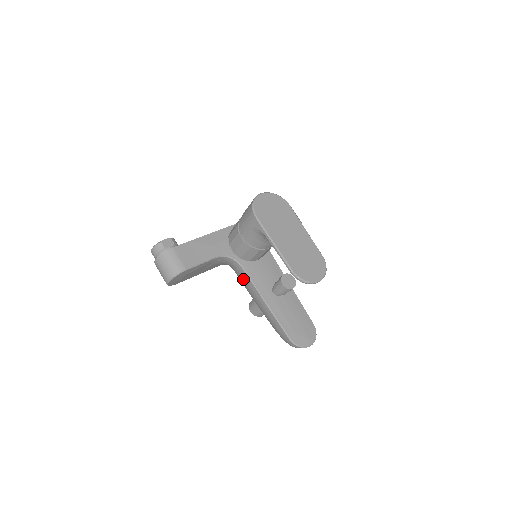
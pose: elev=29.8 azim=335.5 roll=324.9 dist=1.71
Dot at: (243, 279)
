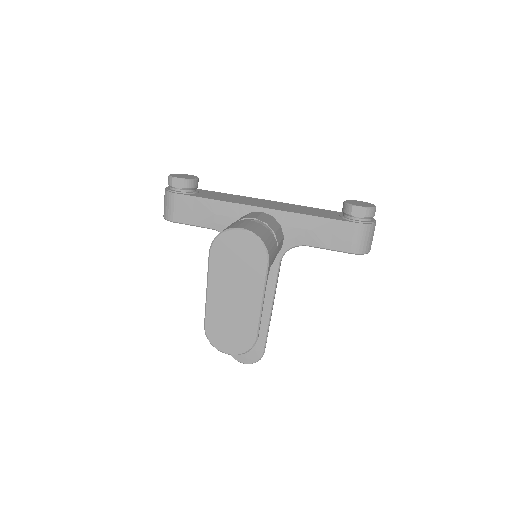
Dot at: occluded
